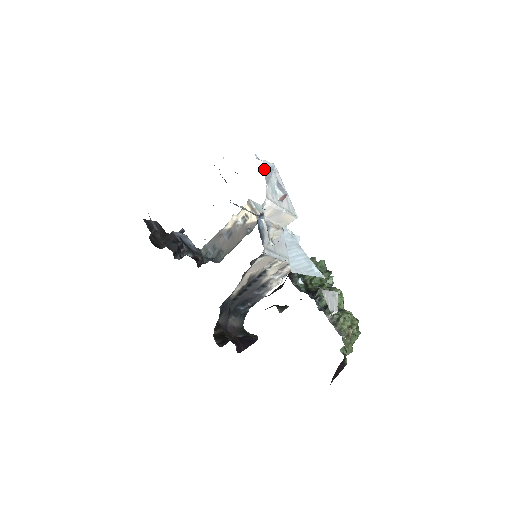
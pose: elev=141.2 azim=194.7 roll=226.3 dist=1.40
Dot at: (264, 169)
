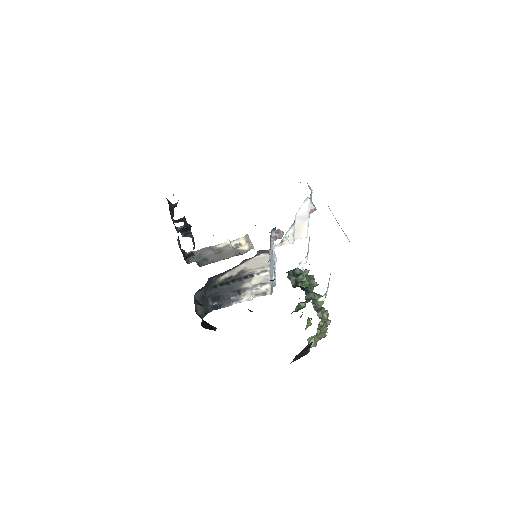
Dot at: (308, 186)
